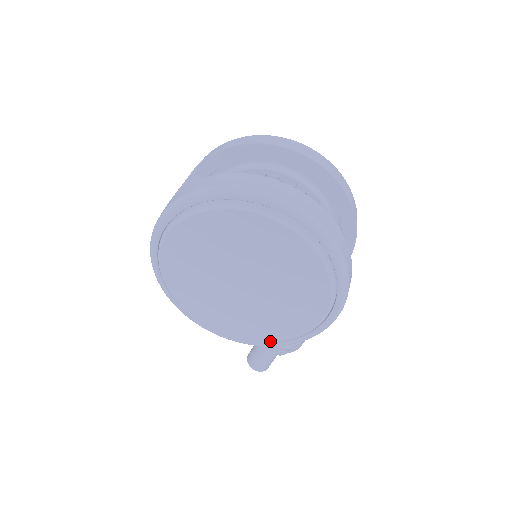
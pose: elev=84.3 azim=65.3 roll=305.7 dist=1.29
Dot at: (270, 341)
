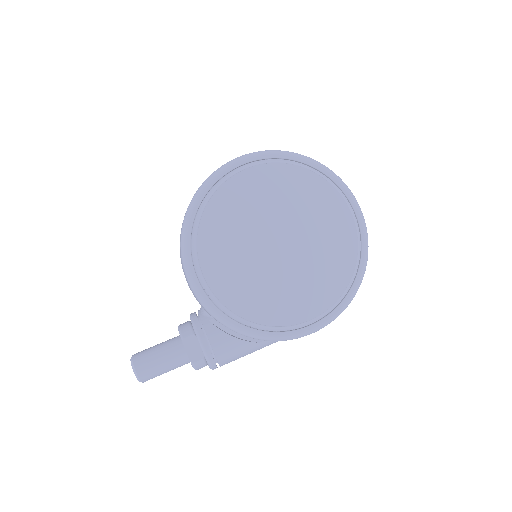
Dot at: (244, 316)
